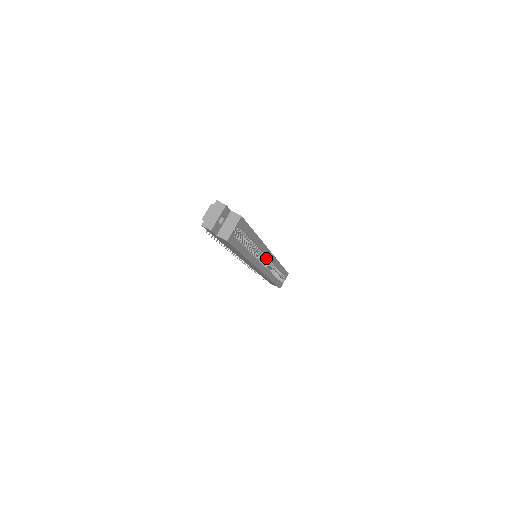
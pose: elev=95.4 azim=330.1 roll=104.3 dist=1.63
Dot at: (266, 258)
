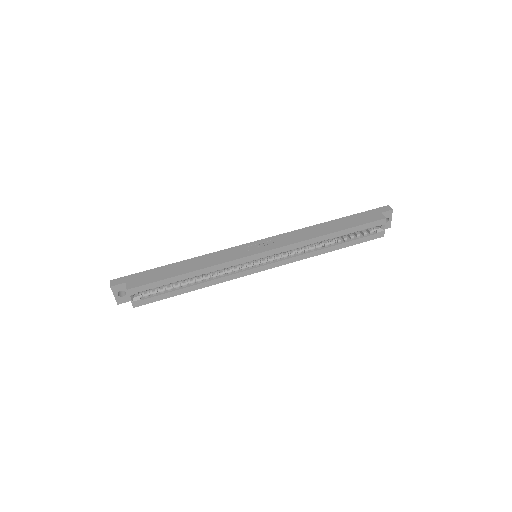
Dot at: (264, 257)
